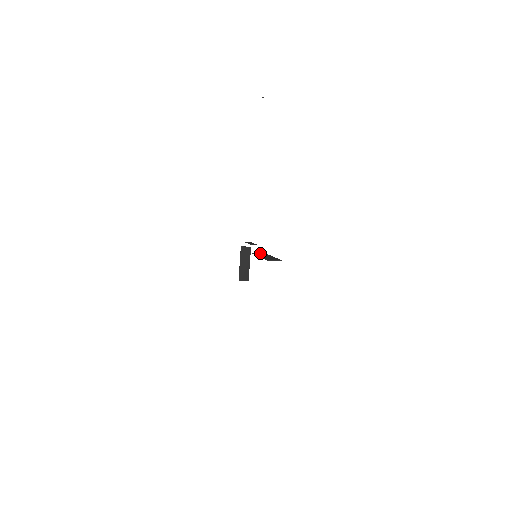
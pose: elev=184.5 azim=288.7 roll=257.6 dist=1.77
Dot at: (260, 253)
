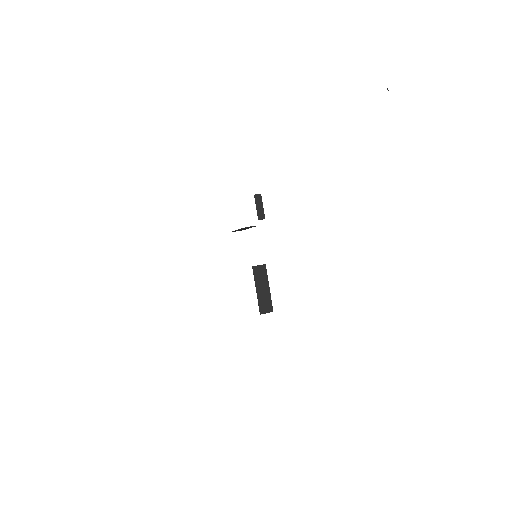
Dot at: (260, 267)
